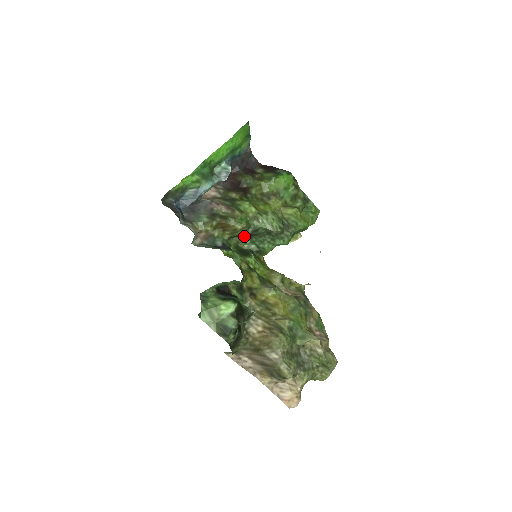
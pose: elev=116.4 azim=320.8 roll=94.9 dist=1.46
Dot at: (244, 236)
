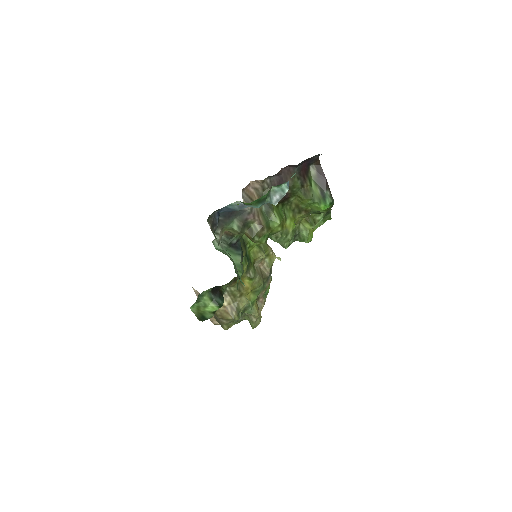
Dot at: occluded
